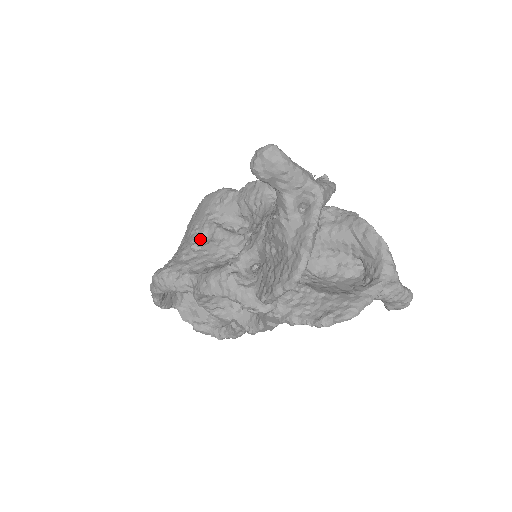
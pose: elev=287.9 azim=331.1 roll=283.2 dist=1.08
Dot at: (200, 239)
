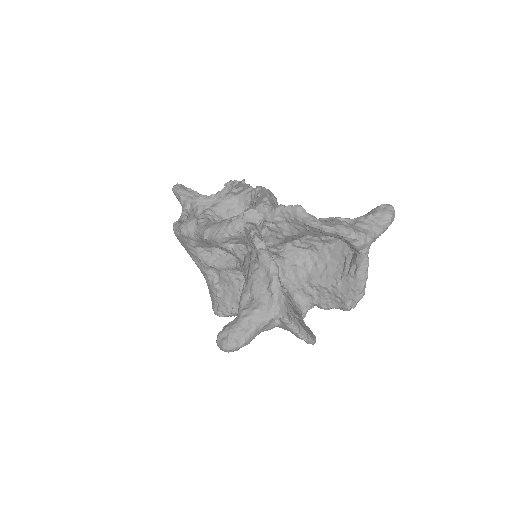
Dot at: (211, 274)
